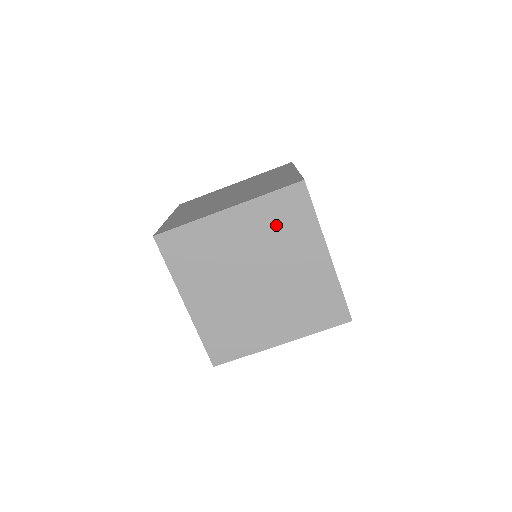
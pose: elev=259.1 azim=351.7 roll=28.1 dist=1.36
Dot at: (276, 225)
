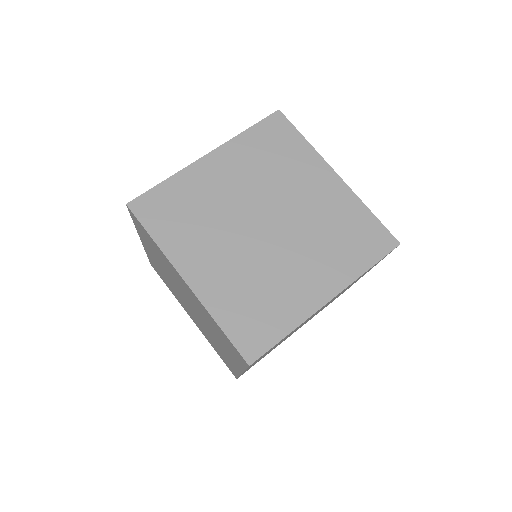
Dot at: (267, 158)
